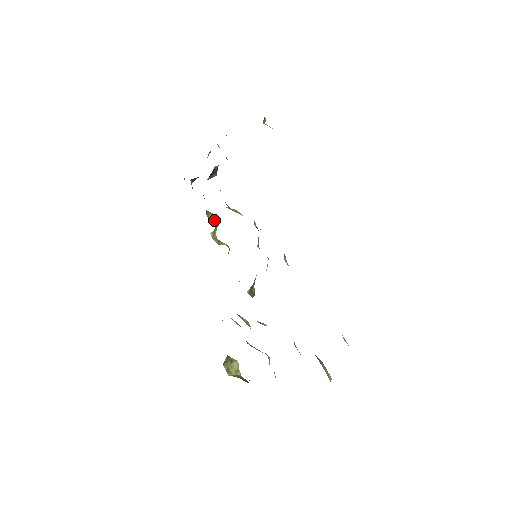
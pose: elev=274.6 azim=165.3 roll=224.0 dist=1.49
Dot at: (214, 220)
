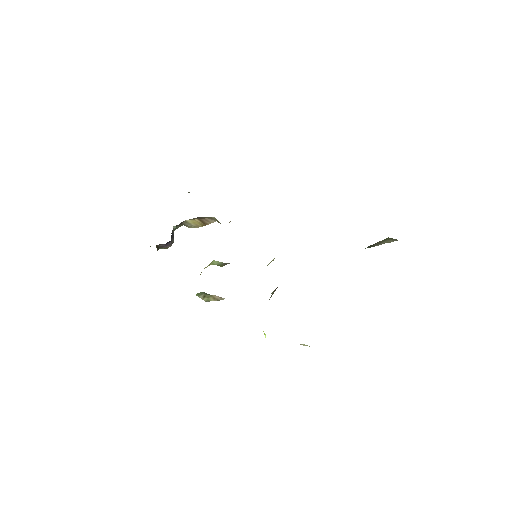
Dot at: occluded
